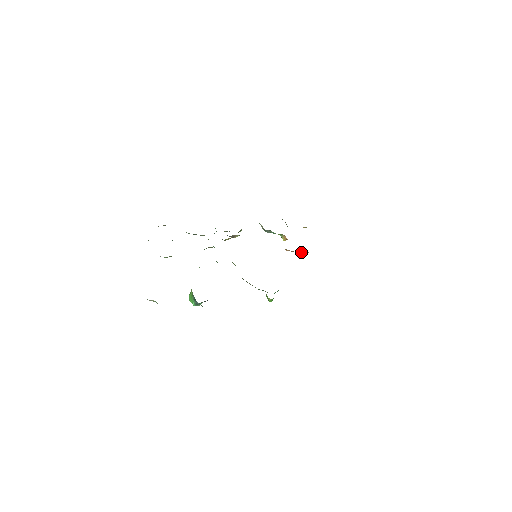
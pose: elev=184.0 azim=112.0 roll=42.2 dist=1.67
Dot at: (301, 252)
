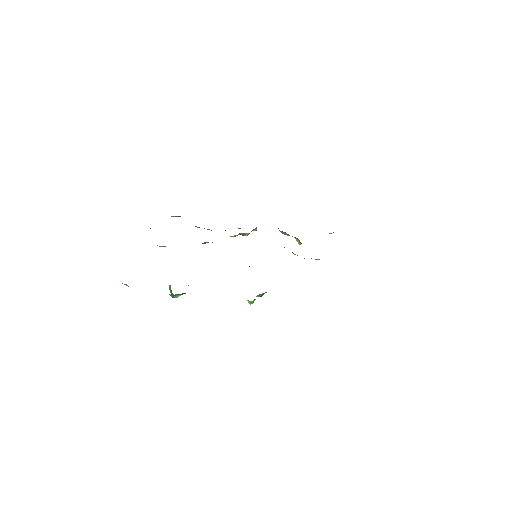
Dot at: (311, 258)
